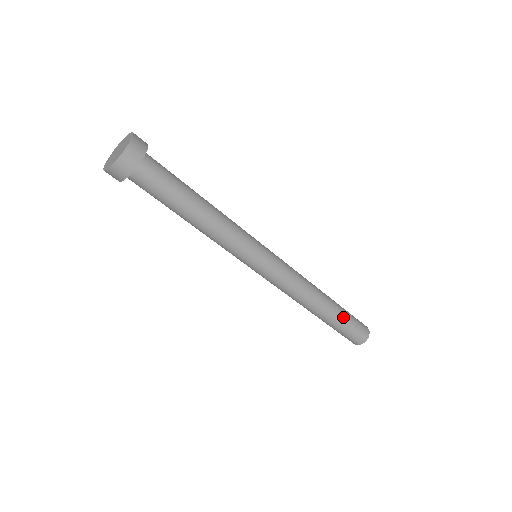
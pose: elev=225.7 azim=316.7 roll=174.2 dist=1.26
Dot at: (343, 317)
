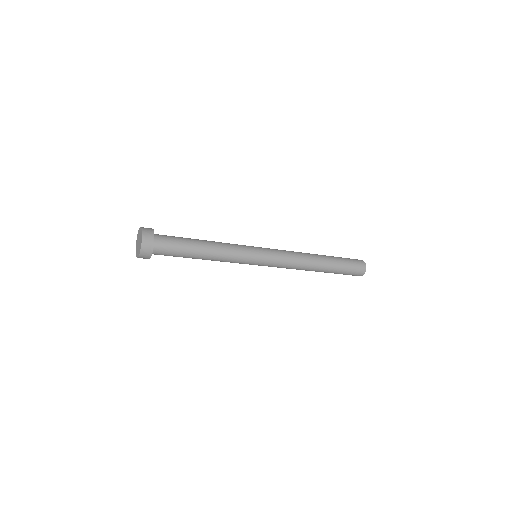
Dot at: (338, 261)
